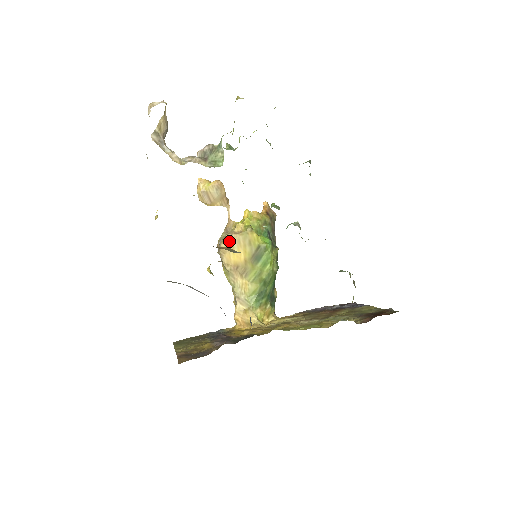
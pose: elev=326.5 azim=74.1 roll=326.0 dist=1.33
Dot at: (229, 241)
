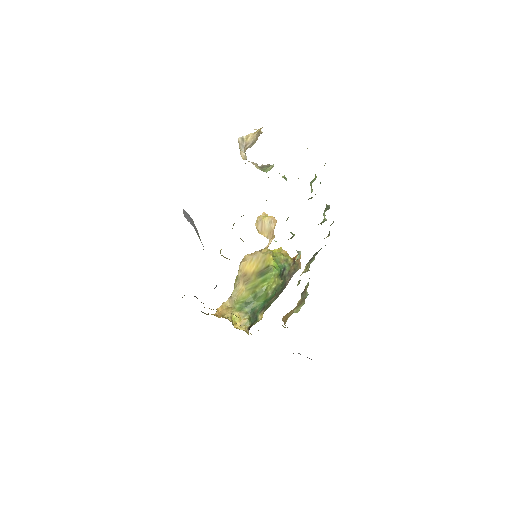
Dot at: (252, 254)
